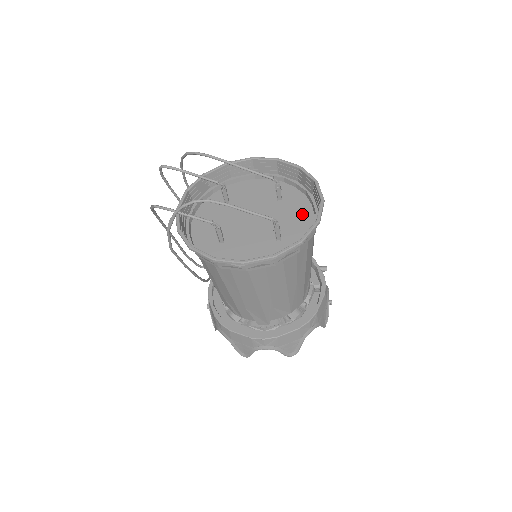
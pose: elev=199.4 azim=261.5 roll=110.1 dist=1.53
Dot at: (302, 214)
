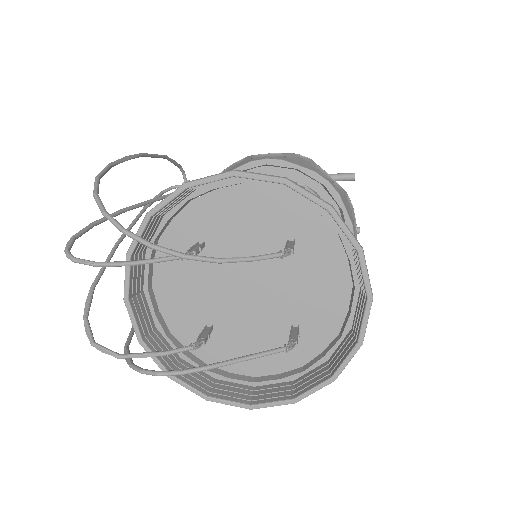
Dot at: (331, 279)
